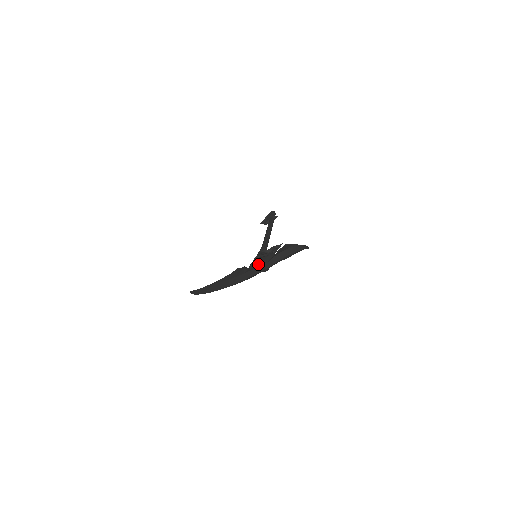
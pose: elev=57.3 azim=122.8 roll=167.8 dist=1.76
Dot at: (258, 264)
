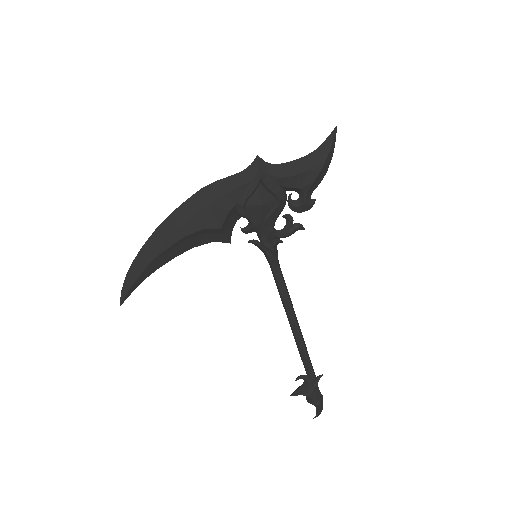
Dot at: occluded
